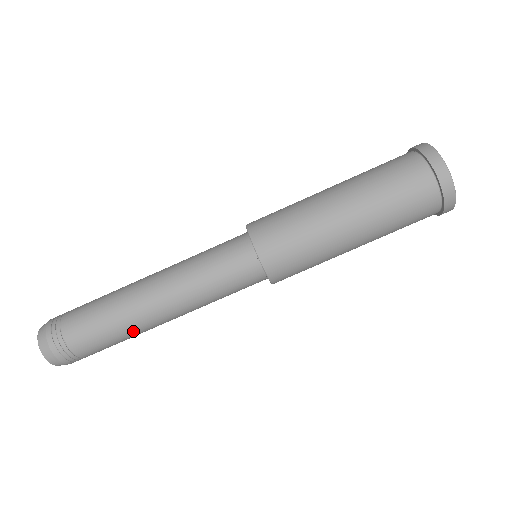
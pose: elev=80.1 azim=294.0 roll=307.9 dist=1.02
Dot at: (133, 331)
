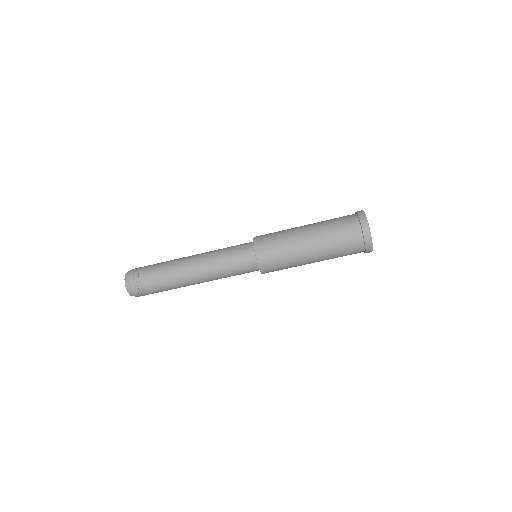
Dot at: occluded
